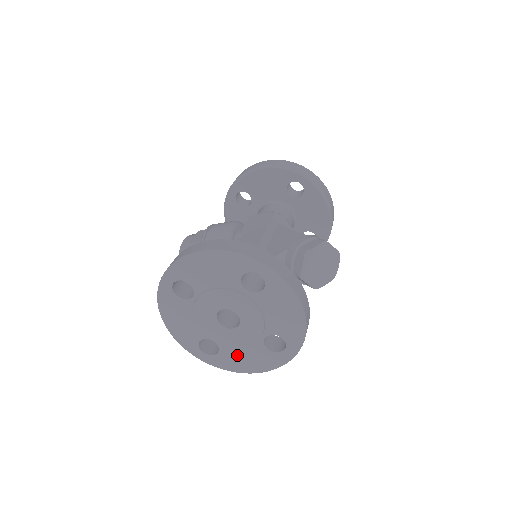
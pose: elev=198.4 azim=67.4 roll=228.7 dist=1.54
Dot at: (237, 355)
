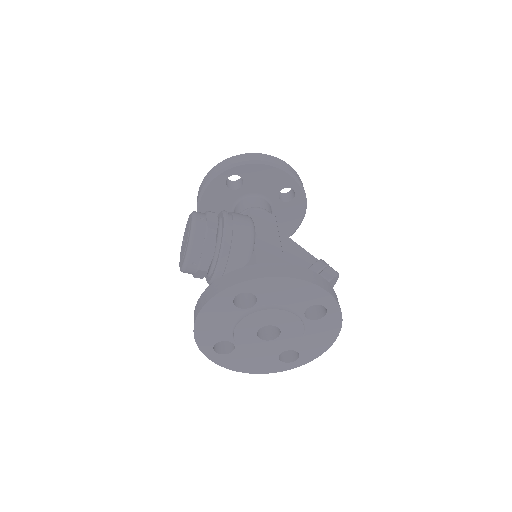
Dot at: (246, 358)
